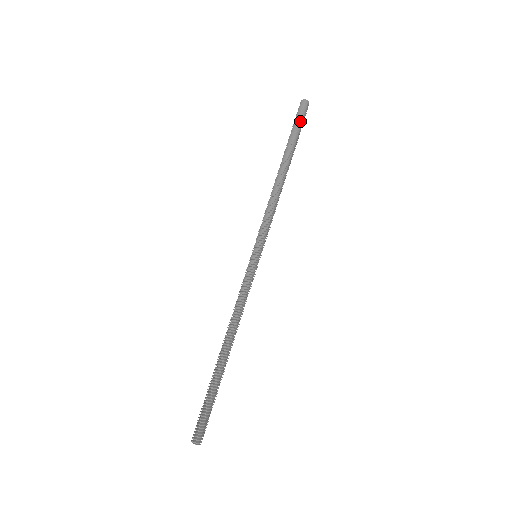
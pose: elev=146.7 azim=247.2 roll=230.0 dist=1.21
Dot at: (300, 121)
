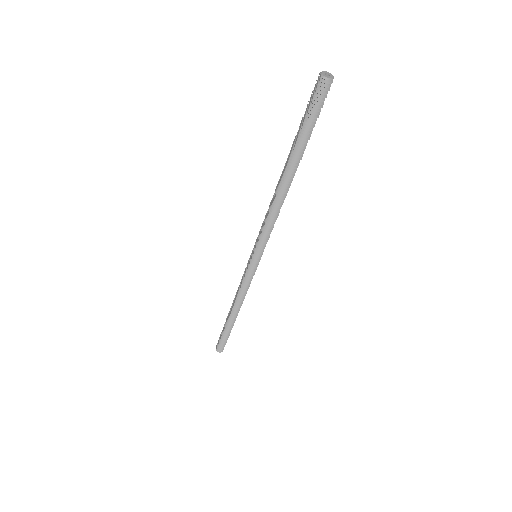
Dot at: occluded
